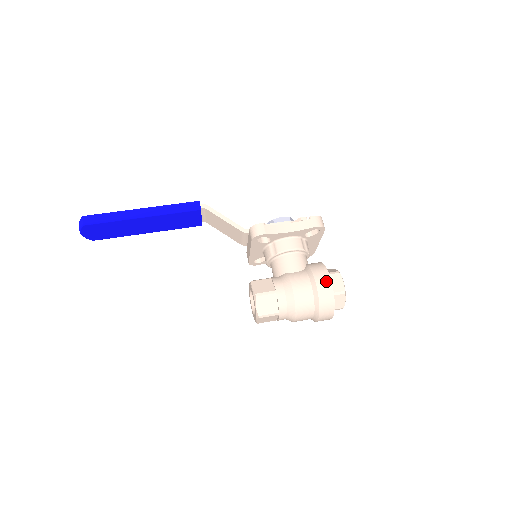
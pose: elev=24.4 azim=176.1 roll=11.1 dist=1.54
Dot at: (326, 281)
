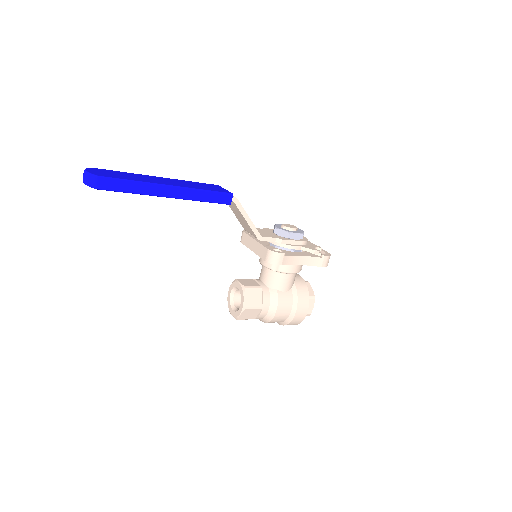
Dot at: (304, 311)
